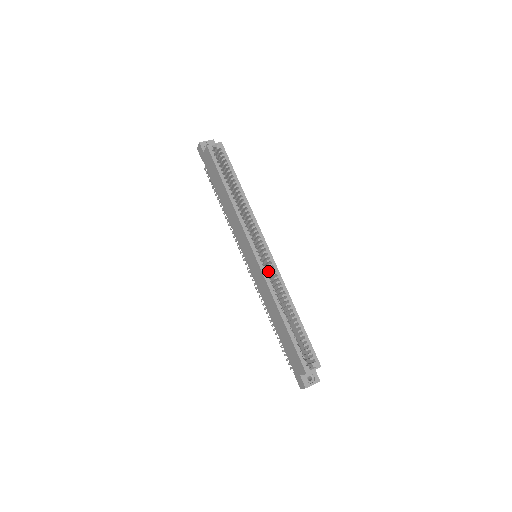
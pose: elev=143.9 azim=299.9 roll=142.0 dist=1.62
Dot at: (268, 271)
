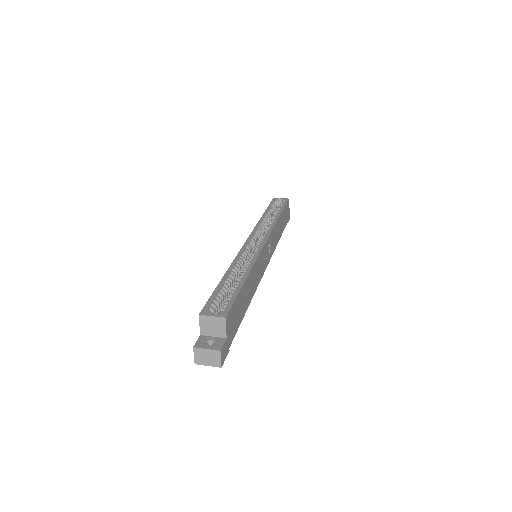
Dot at: occluded
